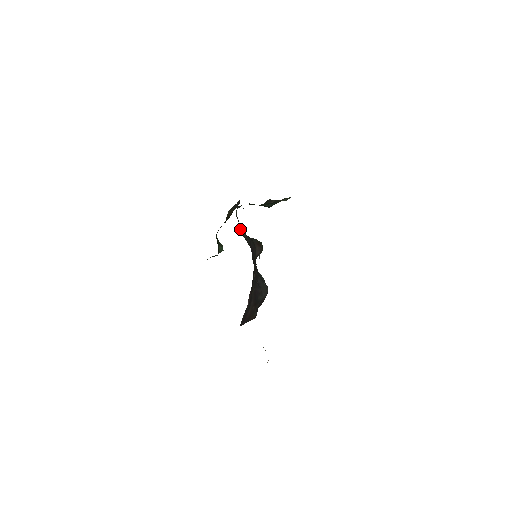
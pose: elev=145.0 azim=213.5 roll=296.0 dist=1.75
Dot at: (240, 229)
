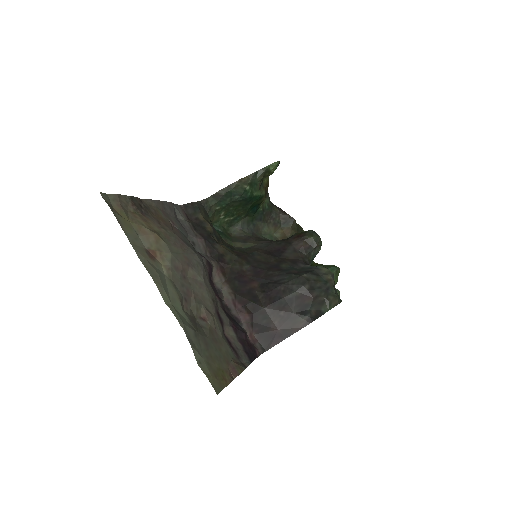
Dot at: (239, 245)
